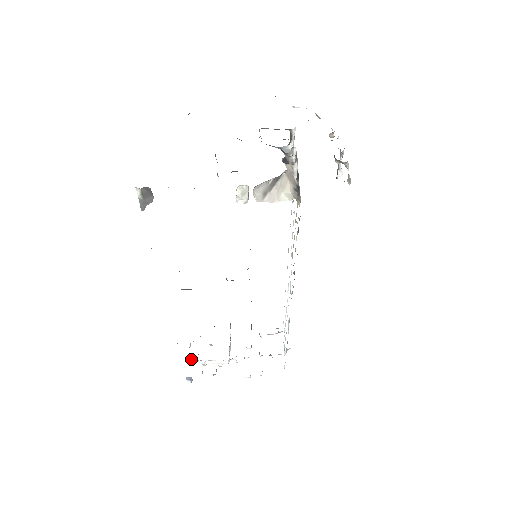
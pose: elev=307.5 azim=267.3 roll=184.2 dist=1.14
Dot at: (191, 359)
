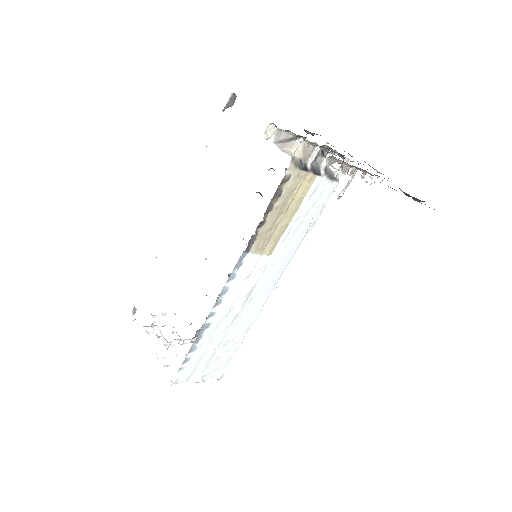
Dot at: (152, 315)
